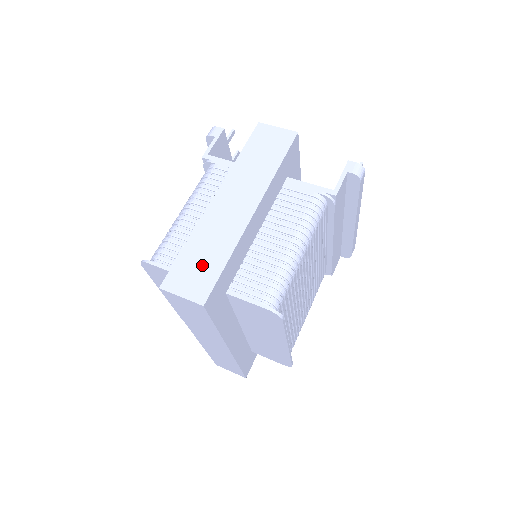
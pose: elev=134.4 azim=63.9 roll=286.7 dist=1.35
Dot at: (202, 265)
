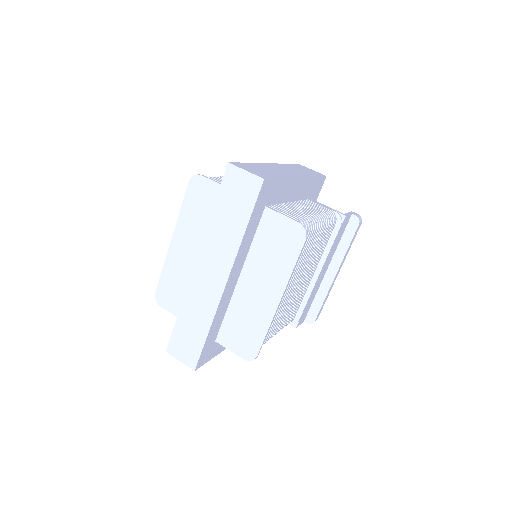
Dot at: (262, 171)
